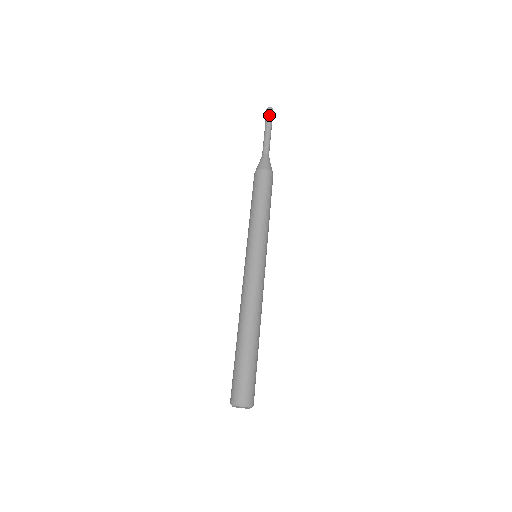
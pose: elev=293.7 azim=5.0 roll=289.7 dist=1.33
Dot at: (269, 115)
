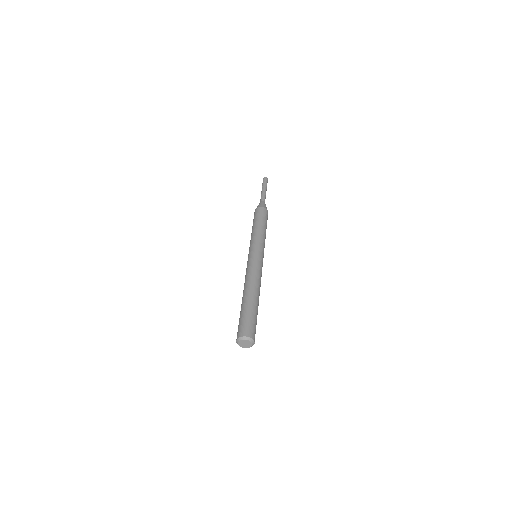
Dot at: (266, 181)
